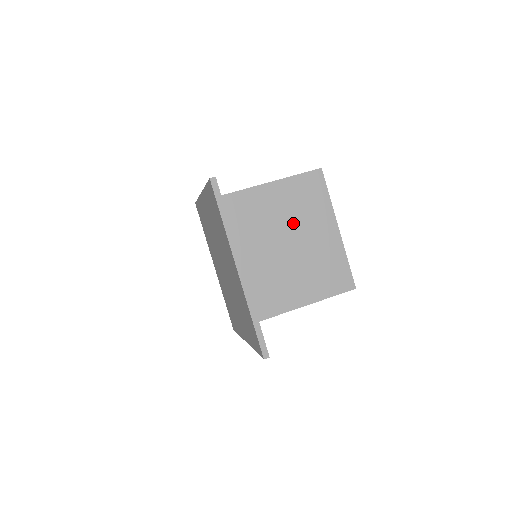
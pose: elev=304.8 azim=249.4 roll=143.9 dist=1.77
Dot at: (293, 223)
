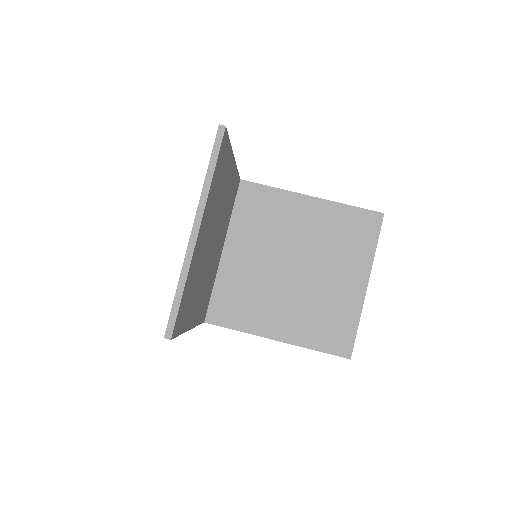
Dot at: (321, 252)
